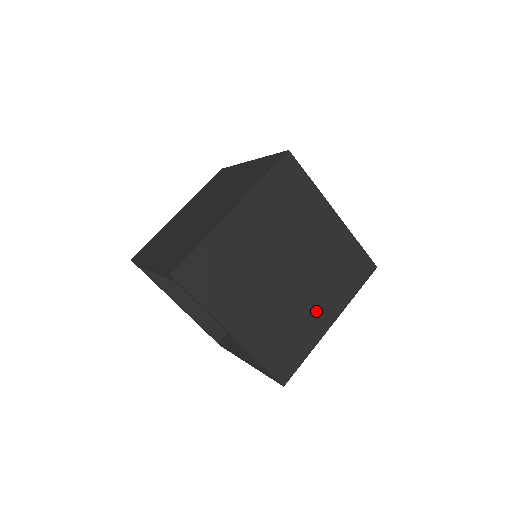
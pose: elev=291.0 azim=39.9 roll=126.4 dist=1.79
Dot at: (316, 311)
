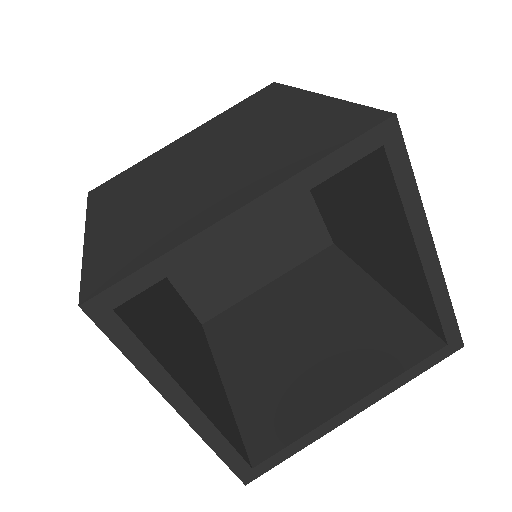
Dot at: occluded
